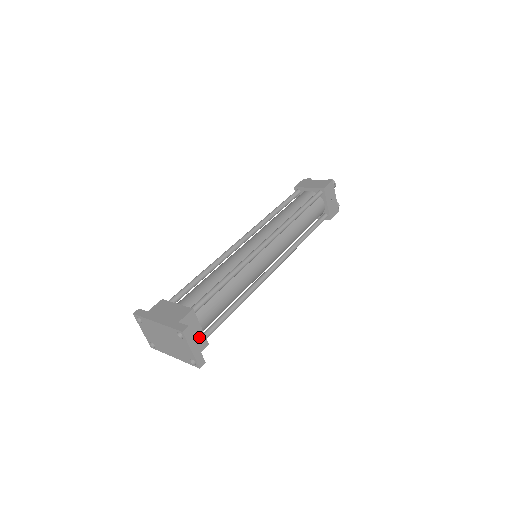
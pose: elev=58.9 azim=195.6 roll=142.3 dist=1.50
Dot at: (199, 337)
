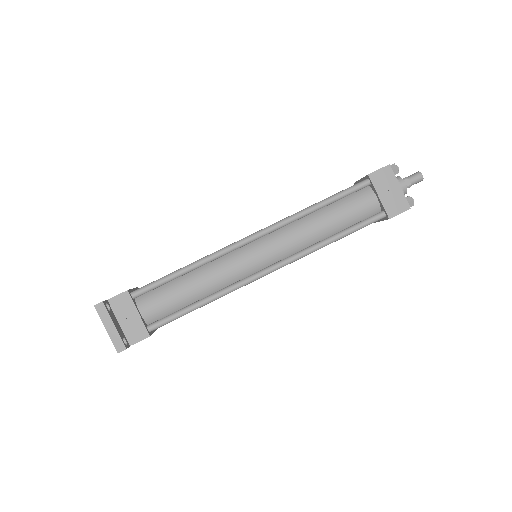
Dot at: (136, 324)
